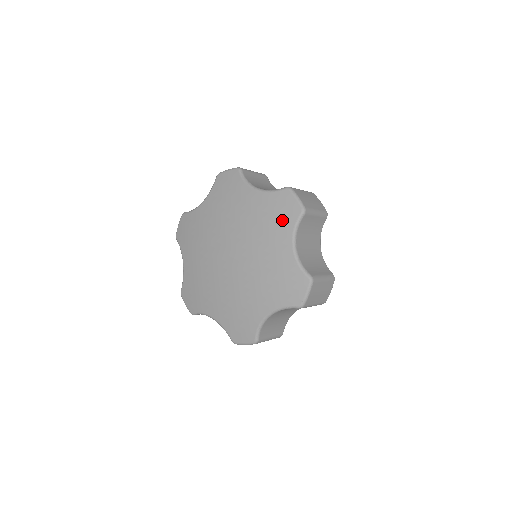
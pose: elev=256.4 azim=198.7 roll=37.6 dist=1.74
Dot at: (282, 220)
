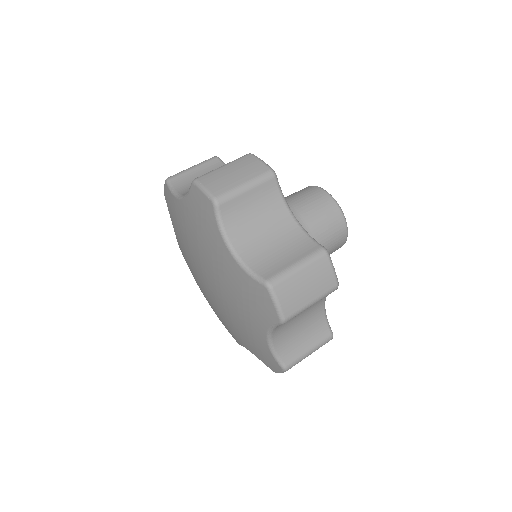
Dot at: (173, 207)
